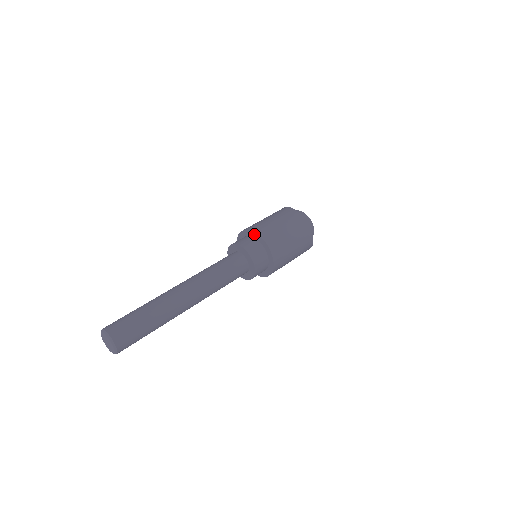
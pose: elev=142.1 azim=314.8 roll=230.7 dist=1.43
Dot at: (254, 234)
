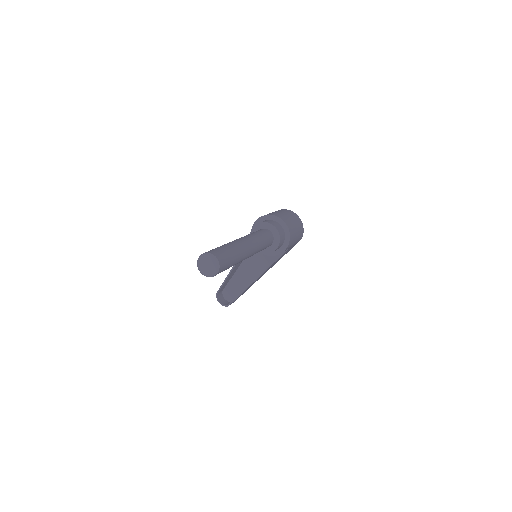
Dot at: (270, 217)
